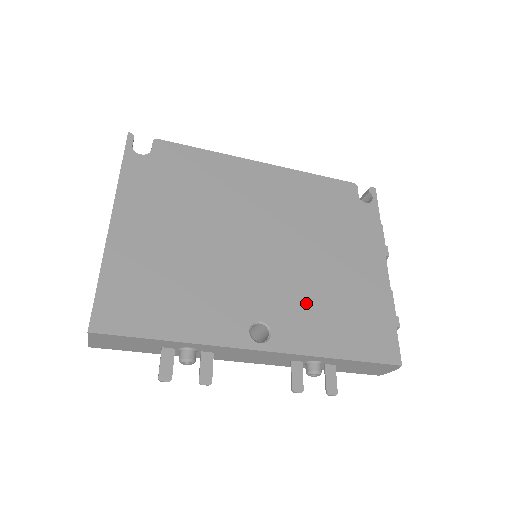
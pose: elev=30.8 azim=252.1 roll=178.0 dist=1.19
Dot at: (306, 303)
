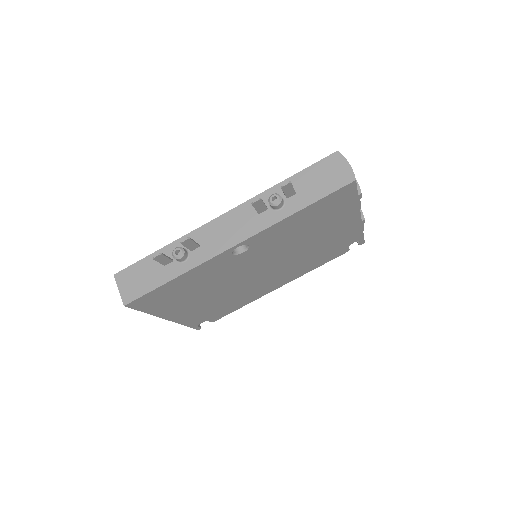
Dot at: occluded
